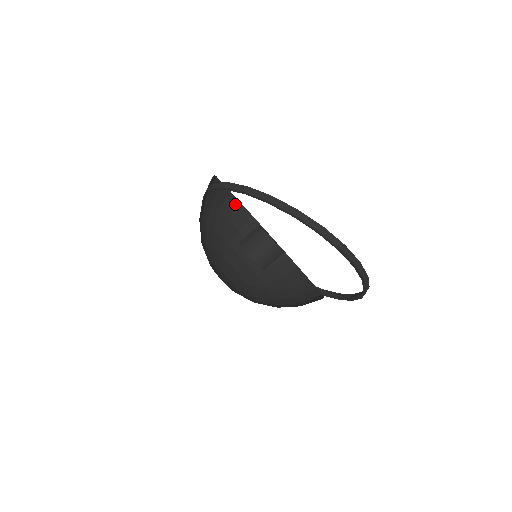
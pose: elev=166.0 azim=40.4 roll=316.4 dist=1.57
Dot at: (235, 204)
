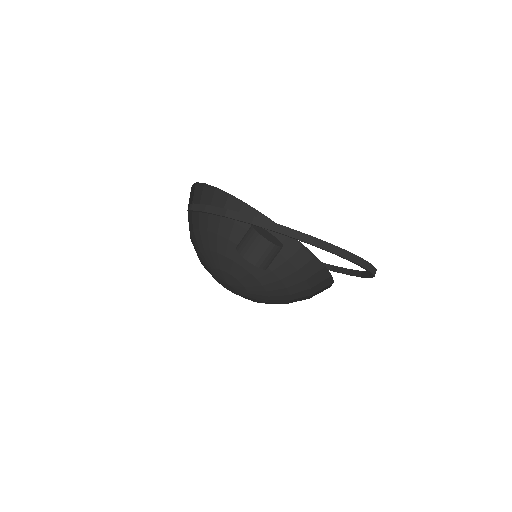
Dot at: (224, 197)
